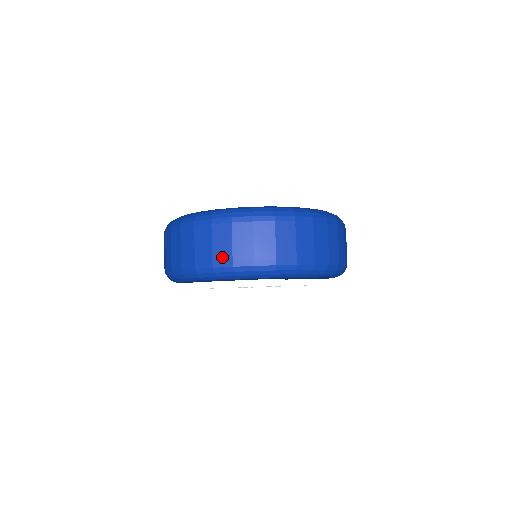
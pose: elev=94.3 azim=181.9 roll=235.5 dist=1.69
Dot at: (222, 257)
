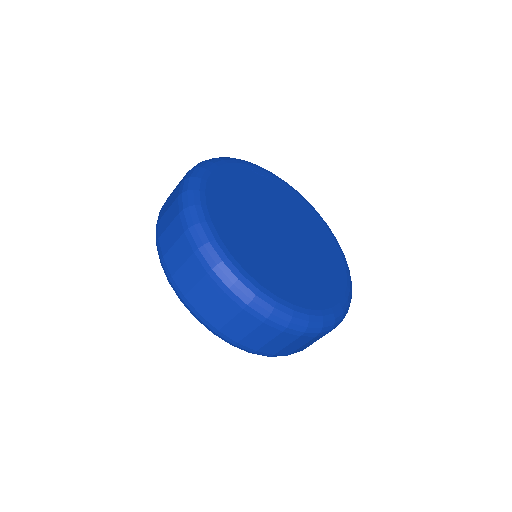
Dot at: (169, 264)
